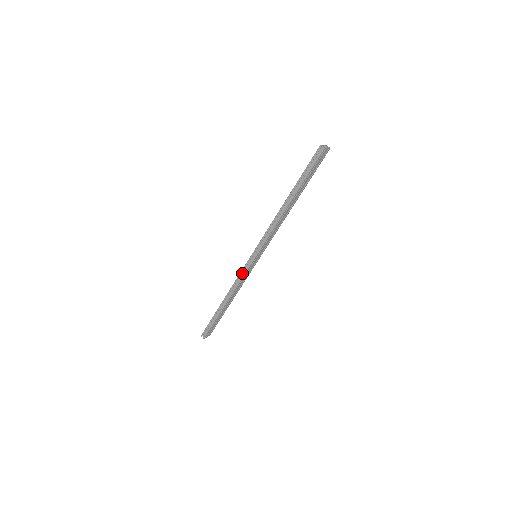
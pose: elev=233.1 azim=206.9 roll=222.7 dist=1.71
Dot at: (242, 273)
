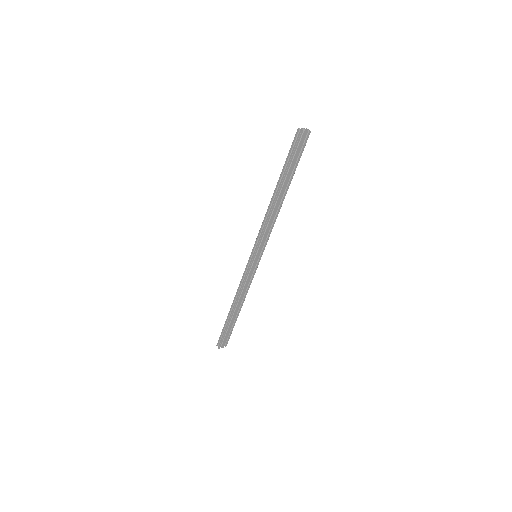
Dot at: (245, 275)
